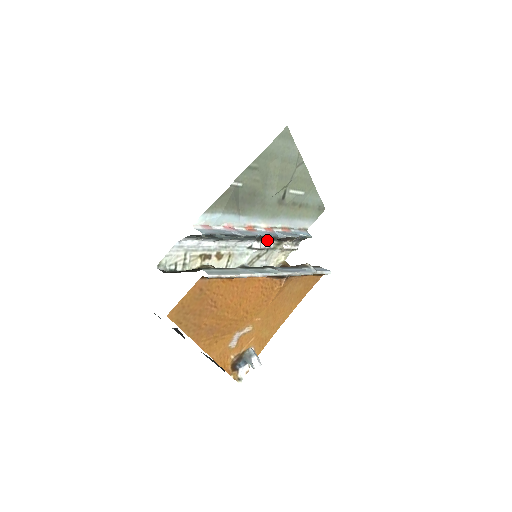
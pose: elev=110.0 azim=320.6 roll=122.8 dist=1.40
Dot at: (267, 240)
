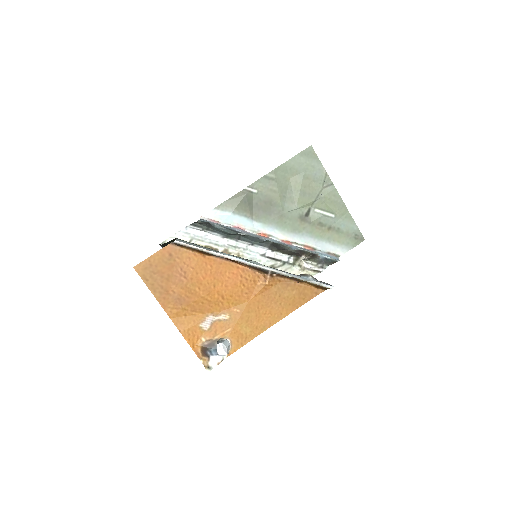
Dot at: (283, 252)
